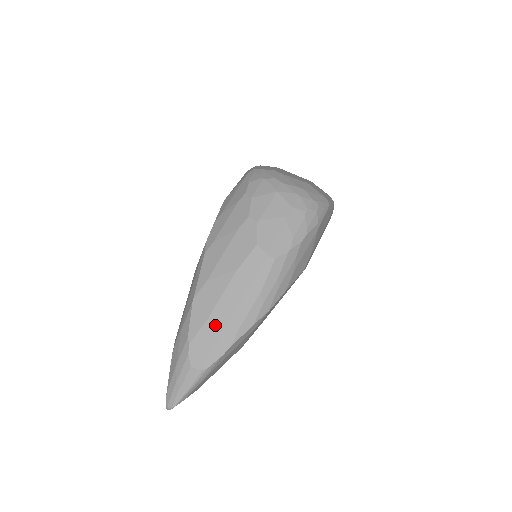
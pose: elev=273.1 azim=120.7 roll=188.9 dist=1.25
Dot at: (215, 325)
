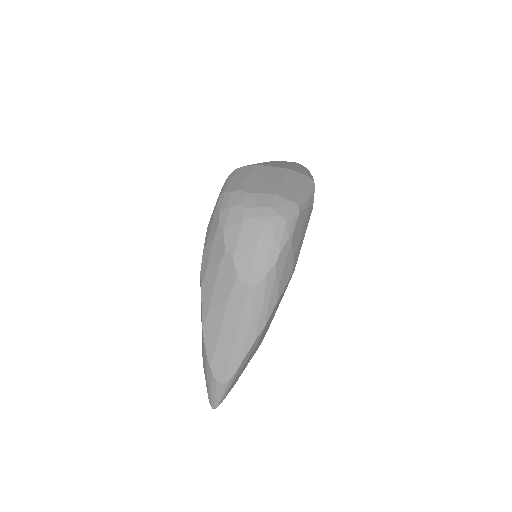
Dot at: (224, 348)
